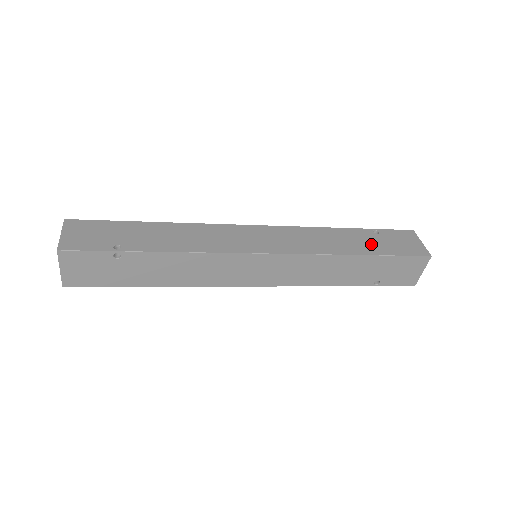
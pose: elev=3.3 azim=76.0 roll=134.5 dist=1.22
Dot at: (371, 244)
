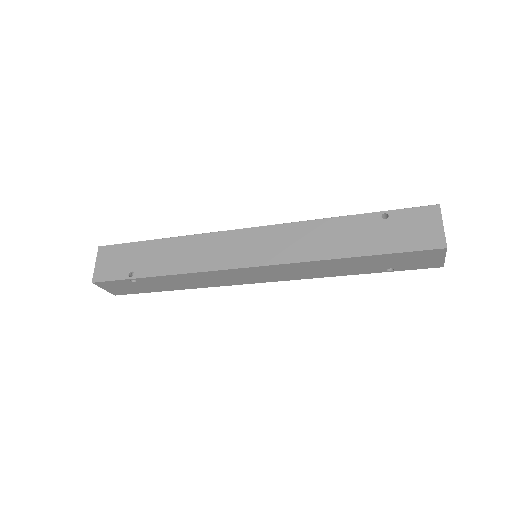
Dot at: (371, 238)
